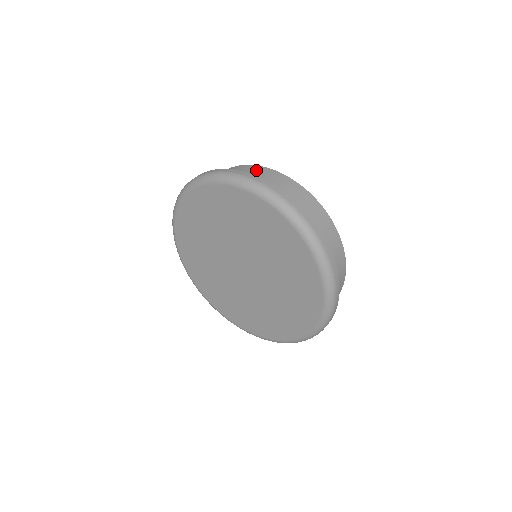
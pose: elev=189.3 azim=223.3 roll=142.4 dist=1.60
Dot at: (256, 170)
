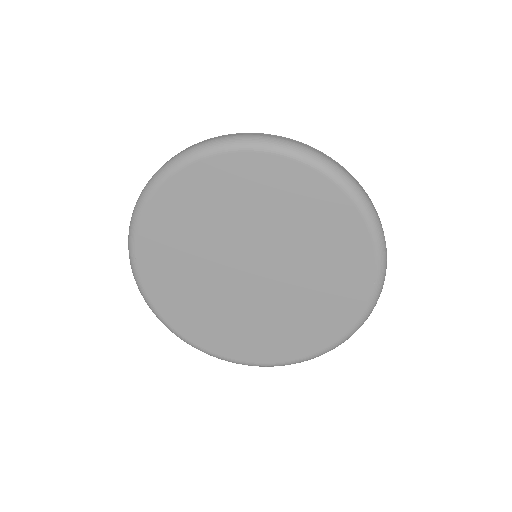
Dot at: occluded
